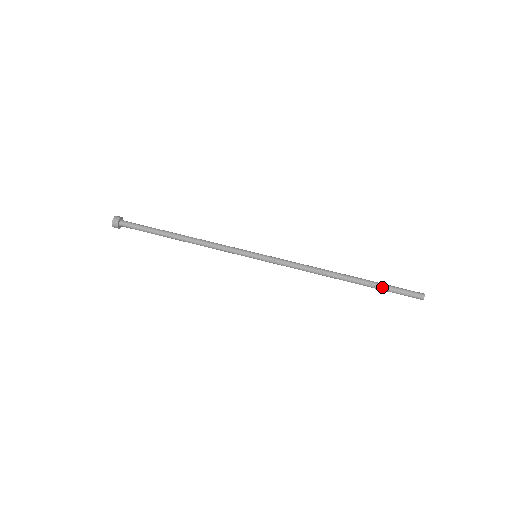
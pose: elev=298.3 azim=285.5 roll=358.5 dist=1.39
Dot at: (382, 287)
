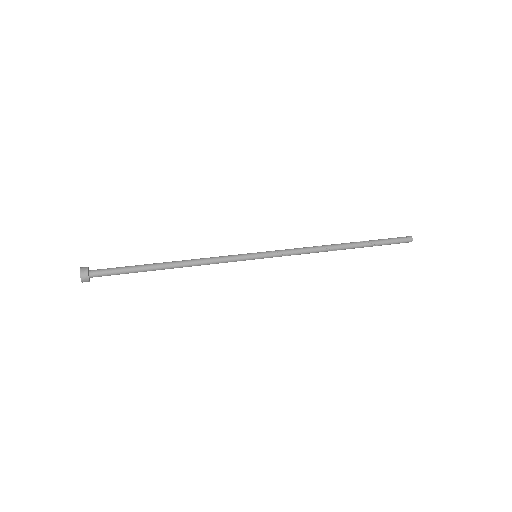
Dot at: (378, 242)
